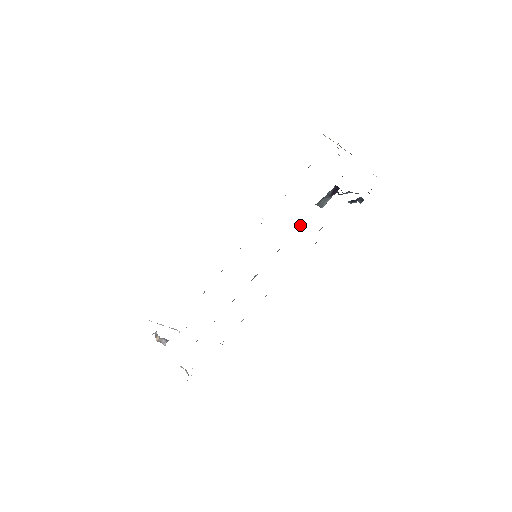
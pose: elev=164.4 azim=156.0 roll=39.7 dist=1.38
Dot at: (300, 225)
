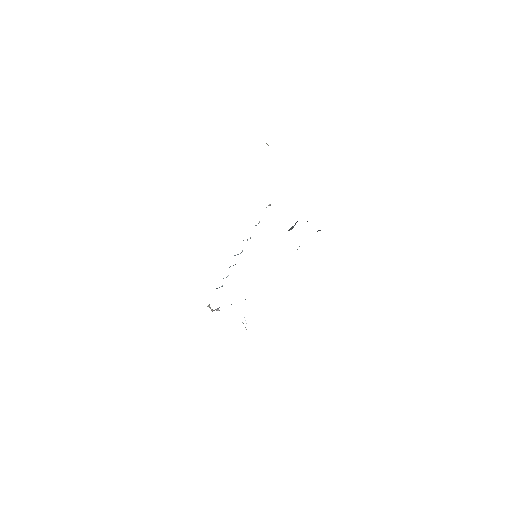
Dot at: occluded
